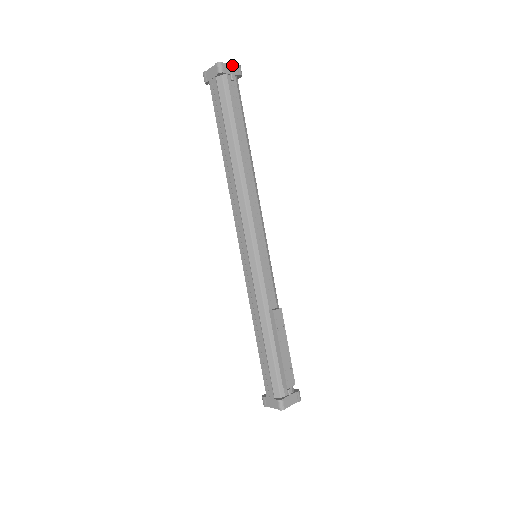
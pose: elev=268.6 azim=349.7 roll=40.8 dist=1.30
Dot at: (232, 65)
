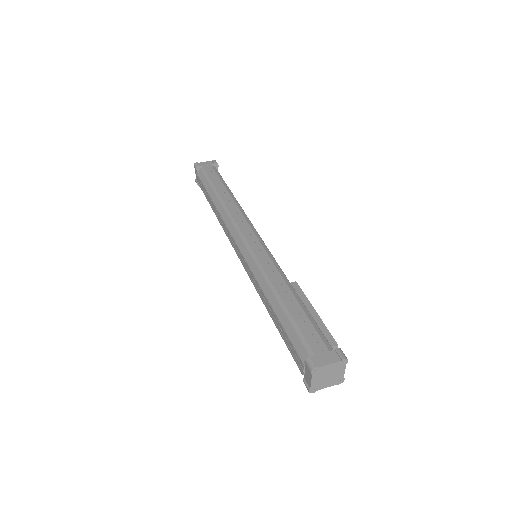
Dot at: occluded
